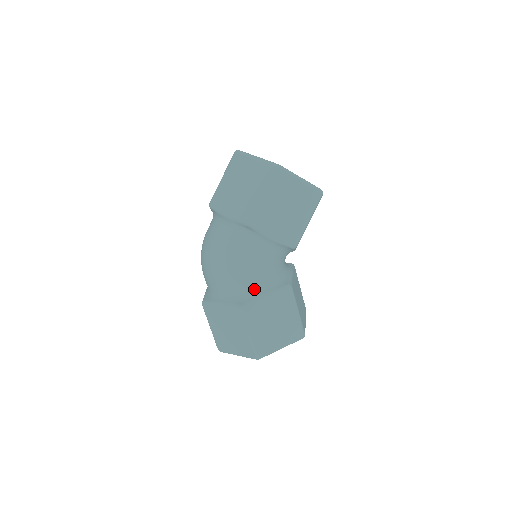
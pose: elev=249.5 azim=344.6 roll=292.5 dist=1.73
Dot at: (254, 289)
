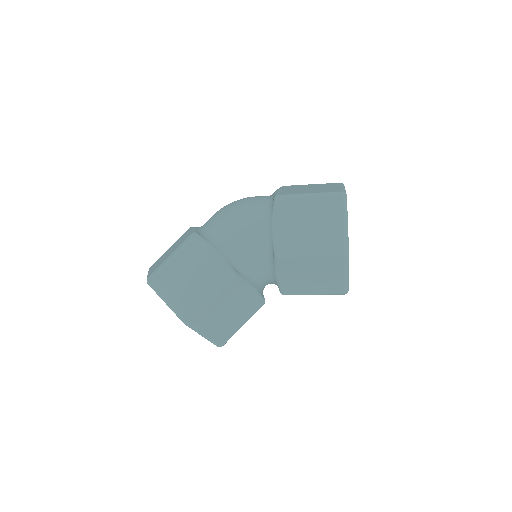
Dot at: (218, 240)
